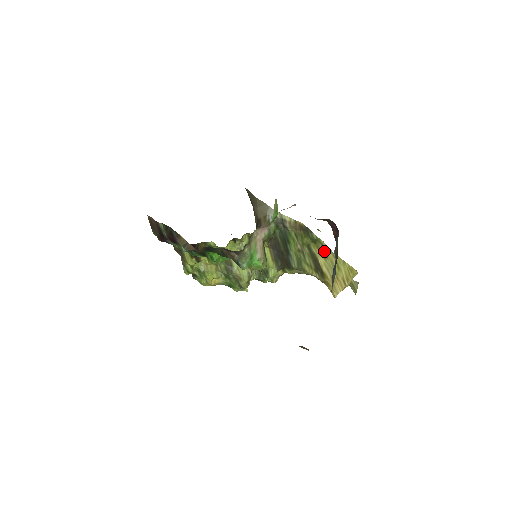
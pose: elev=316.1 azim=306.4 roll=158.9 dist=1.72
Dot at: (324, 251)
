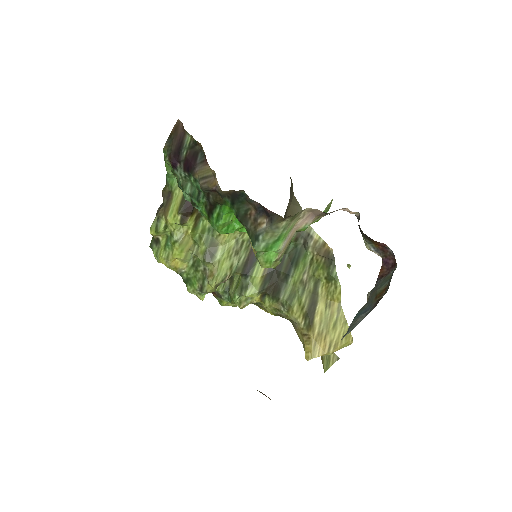
Dot at: (332, 297)
